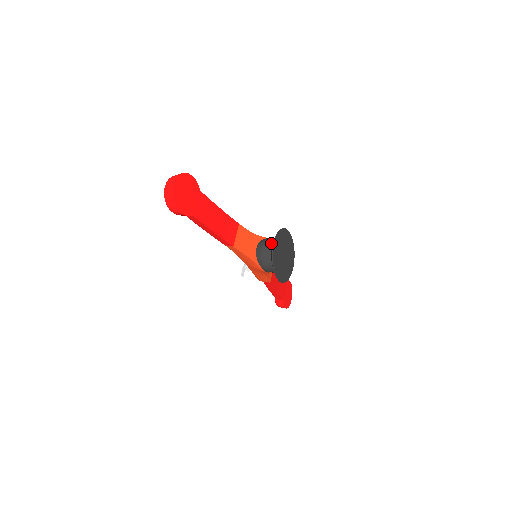
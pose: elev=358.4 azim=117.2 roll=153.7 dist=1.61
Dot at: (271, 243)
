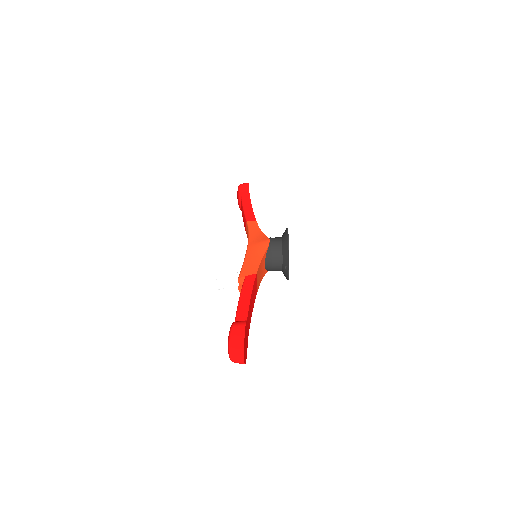
Dot at: occluded
